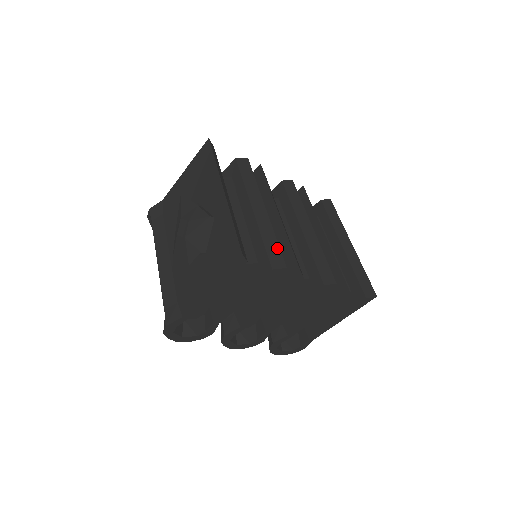
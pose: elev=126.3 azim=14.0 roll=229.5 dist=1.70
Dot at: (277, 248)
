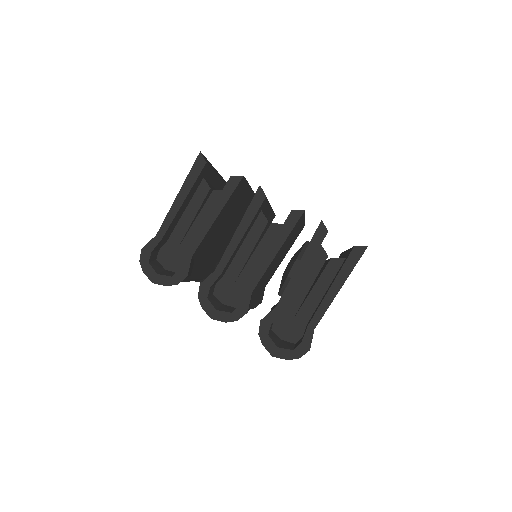
Dot at: occluded
